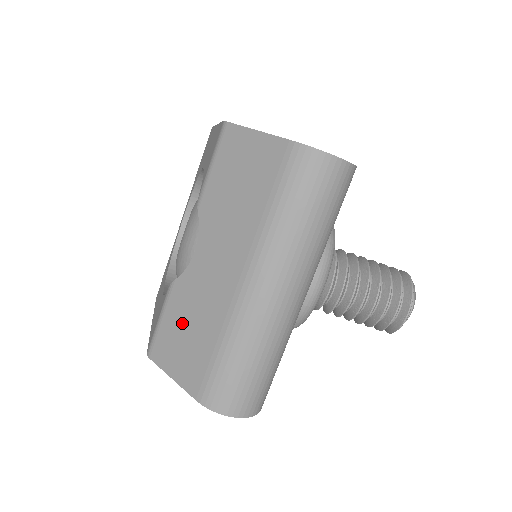
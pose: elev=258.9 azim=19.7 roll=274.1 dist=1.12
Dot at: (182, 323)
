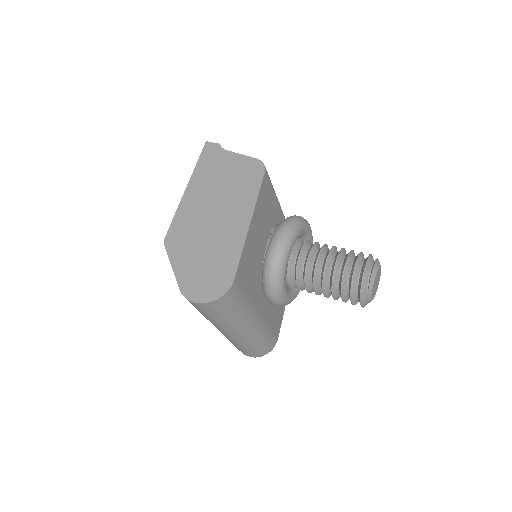
Dot at: occluded
